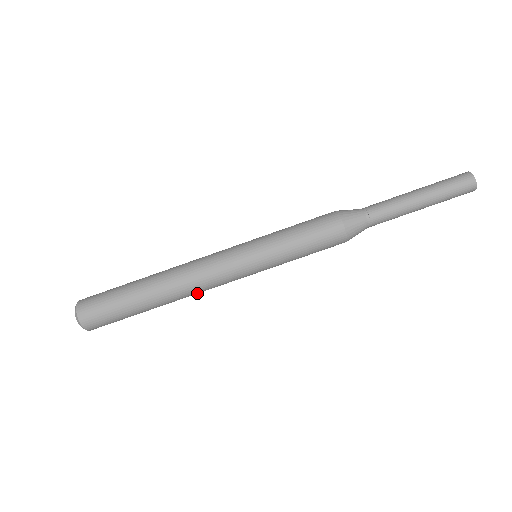
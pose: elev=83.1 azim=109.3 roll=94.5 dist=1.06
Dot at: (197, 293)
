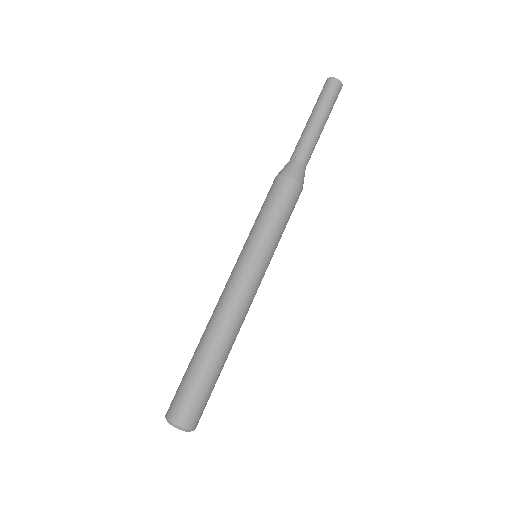
Dot at: occluded
